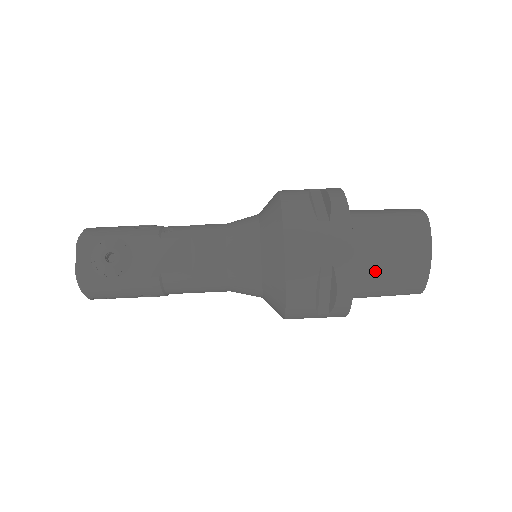
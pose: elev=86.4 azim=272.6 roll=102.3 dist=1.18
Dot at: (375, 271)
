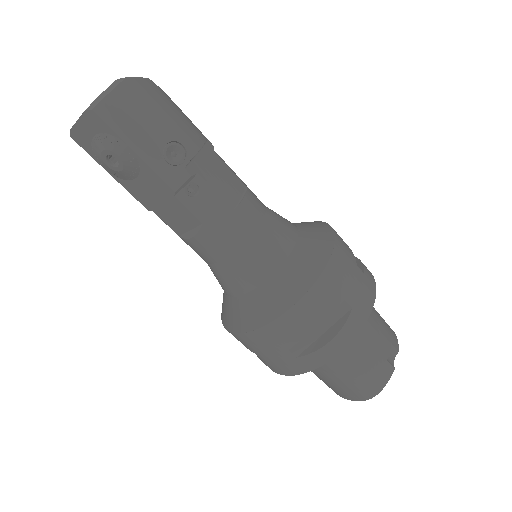
Dot at: occluded
